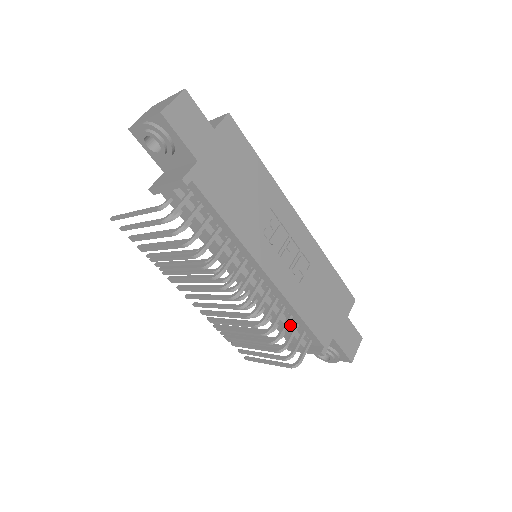
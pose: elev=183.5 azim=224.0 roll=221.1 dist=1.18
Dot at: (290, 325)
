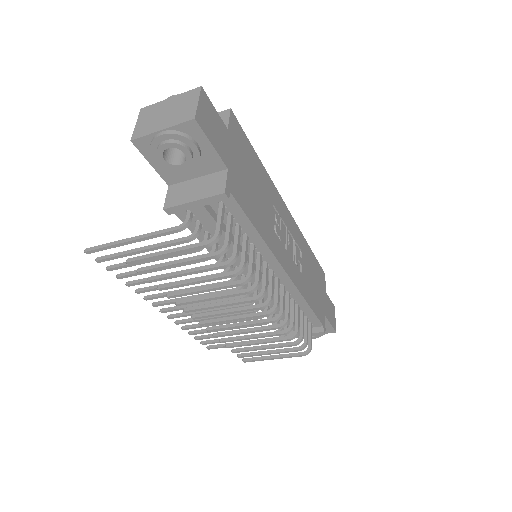
Dot at: occluded
